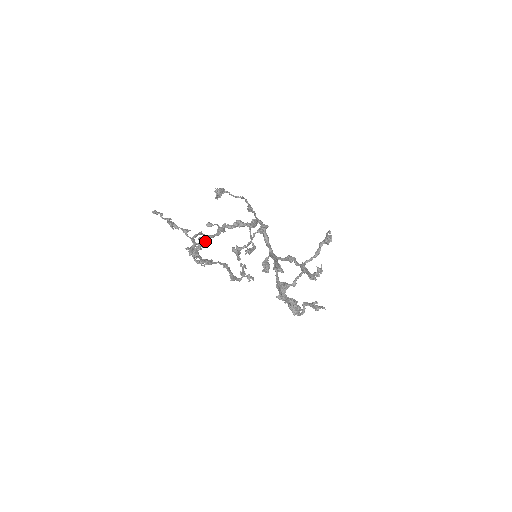
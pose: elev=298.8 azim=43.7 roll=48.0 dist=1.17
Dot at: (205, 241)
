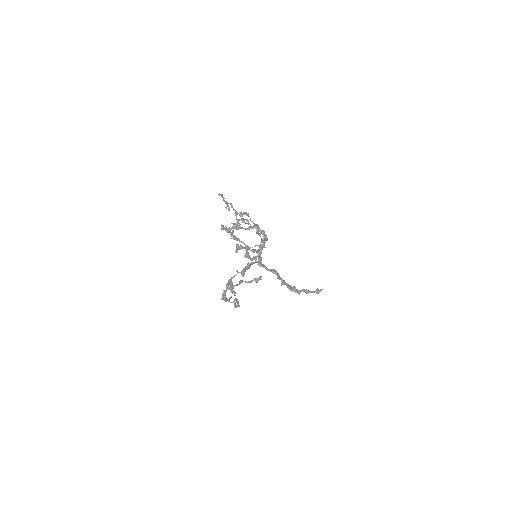
Dot at: (237, 228)
